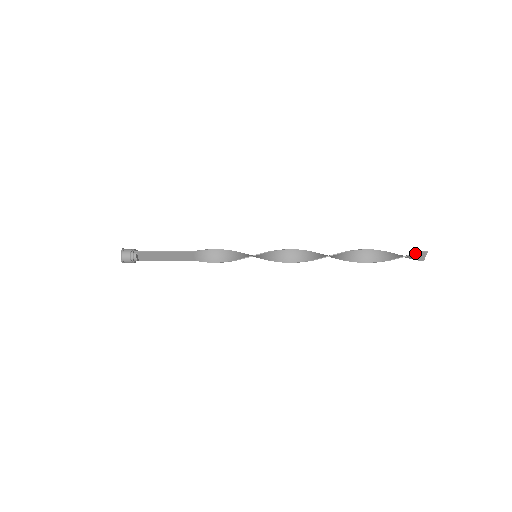
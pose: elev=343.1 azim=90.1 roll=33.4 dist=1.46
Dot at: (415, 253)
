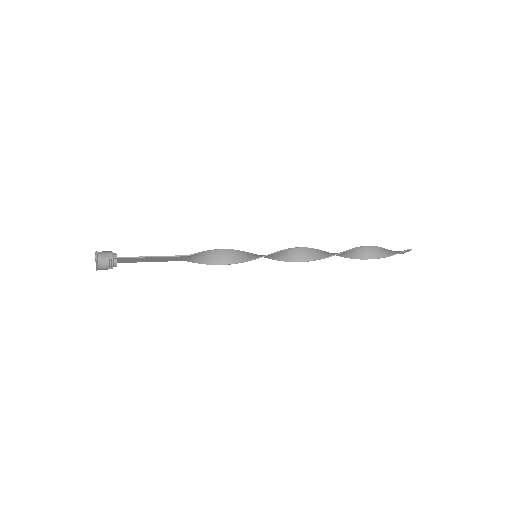
Dot at: (402, 251)
